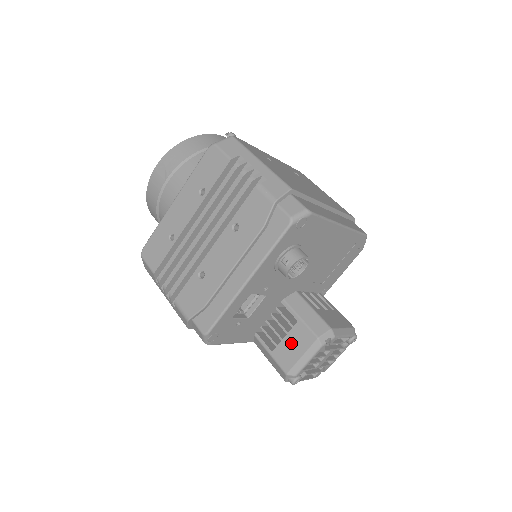
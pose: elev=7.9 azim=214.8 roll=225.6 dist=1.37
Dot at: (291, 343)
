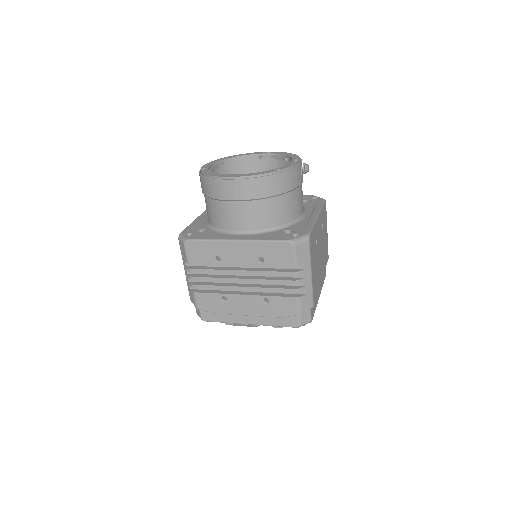
Dot at: occluded
